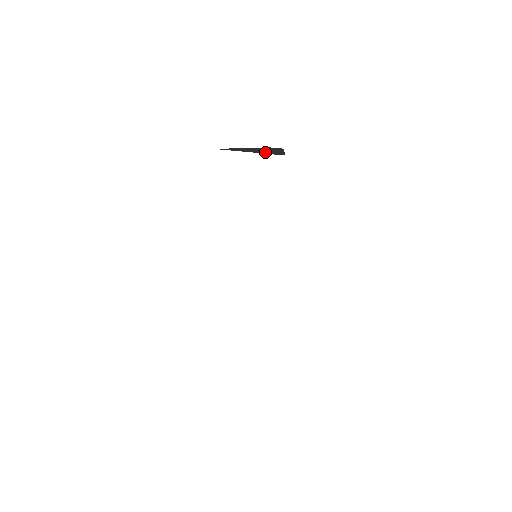
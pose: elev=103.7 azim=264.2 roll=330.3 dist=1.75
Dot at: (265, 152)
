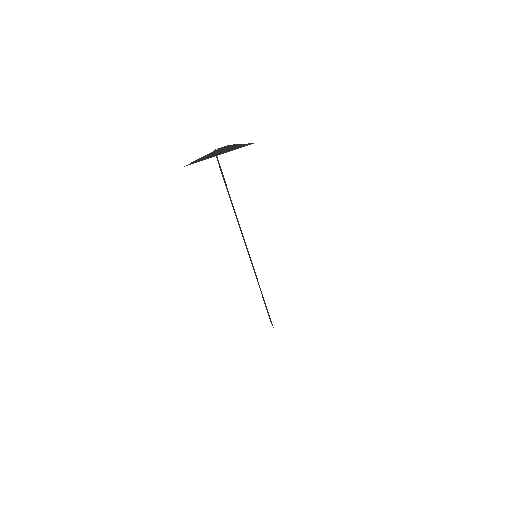
Dot at: (231, 149)
